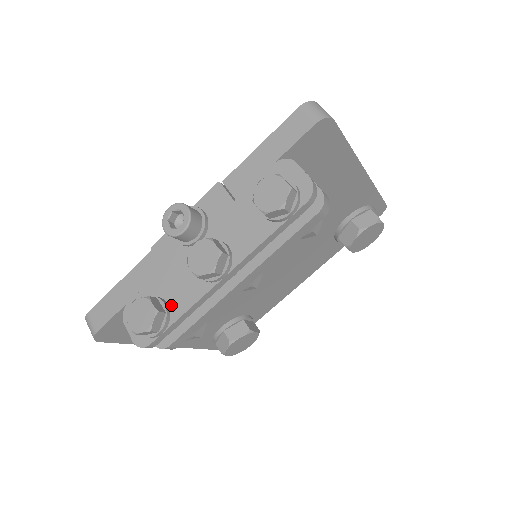
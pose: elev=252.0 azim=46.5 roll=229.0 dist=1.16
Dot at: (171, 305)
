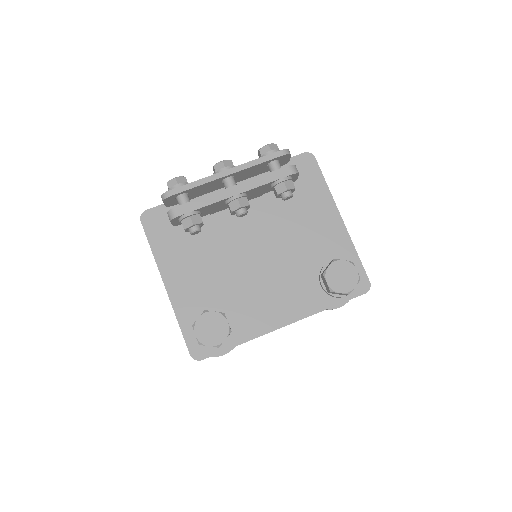
Dot at: occluded
